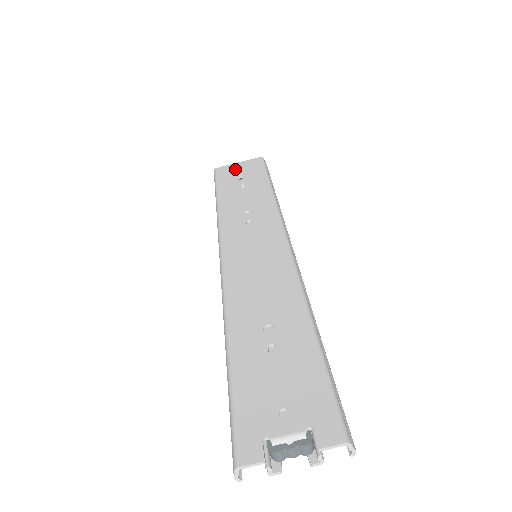
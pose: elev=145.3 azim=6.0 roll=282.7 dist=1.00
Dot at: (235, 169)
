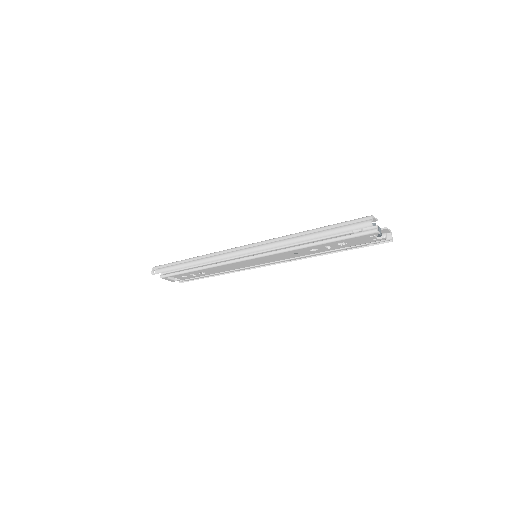
Dot at: occluded
